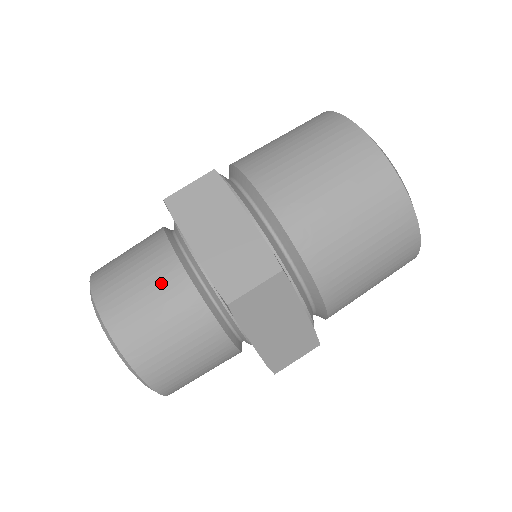
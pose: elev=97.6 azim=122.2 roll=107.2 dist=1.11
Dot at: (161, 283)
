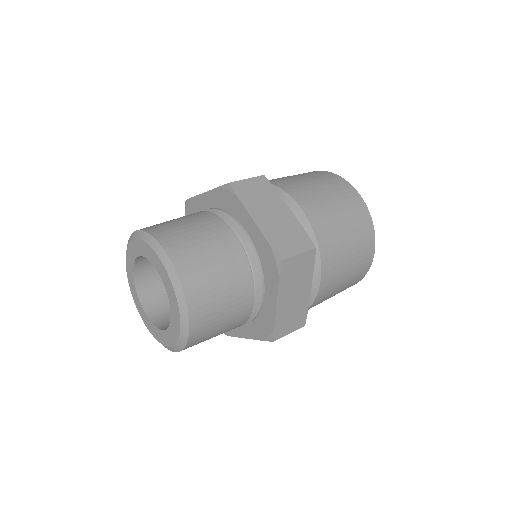
Dot at: occluded
